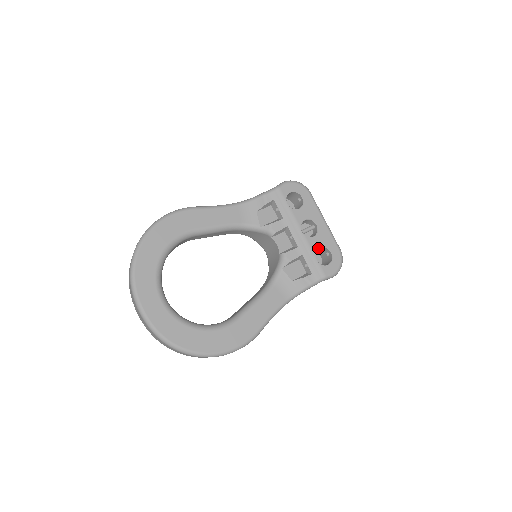
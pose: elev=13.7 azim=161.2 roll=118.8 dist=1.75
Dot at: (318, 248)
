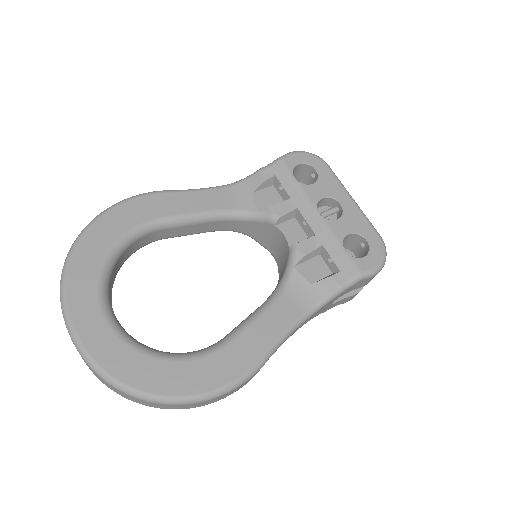
Dot at: (346, 234)
